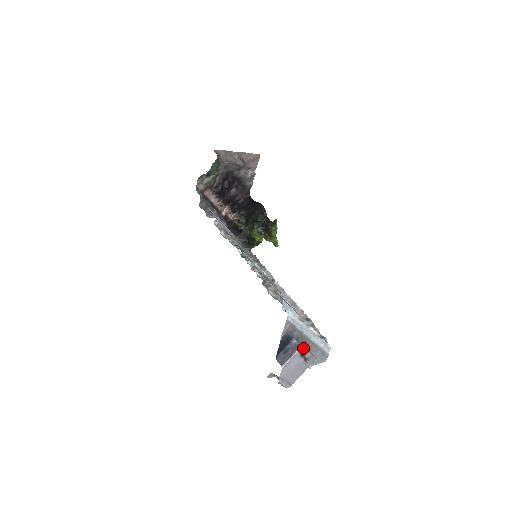
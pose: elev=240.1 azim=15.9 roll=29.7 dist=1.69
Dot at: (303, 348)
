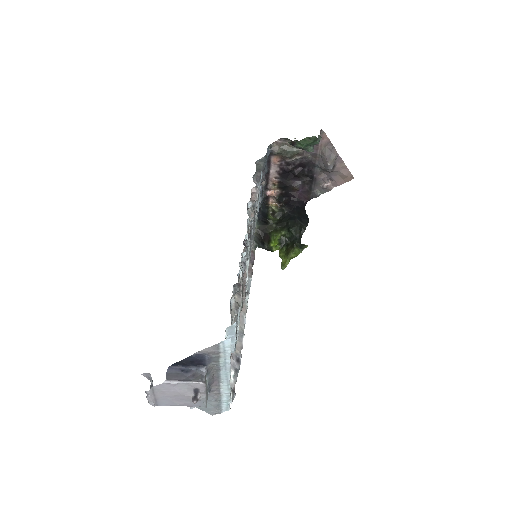
Dot at: (204, 386)
